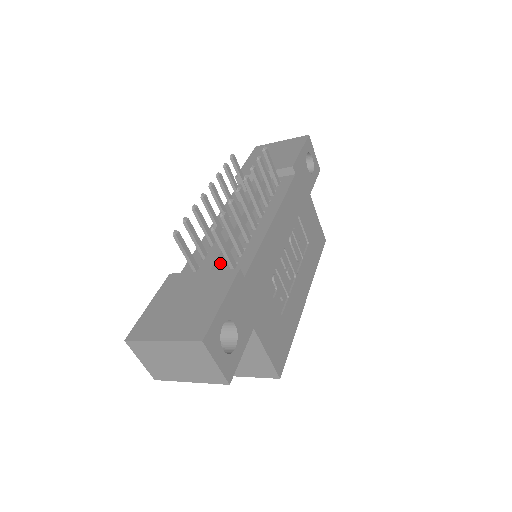
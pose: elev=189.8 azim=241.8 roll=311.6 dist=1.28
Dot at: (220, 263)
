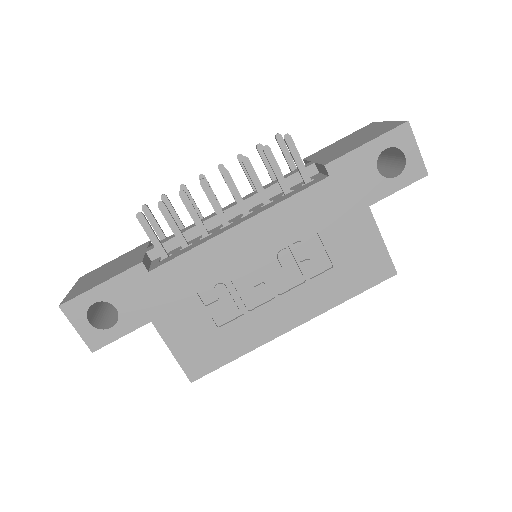
Dot at: (166, 249)
